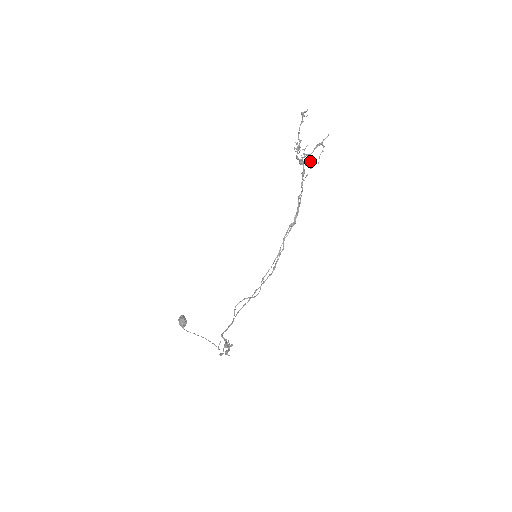
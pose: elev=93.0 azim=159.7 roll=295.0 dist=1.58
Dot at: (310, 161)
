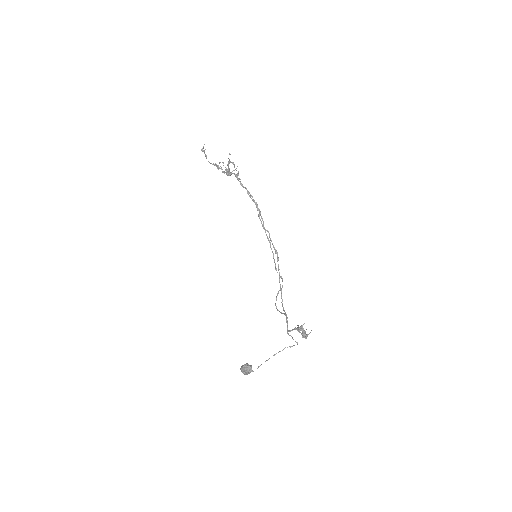
Dot at: (234, 166)
